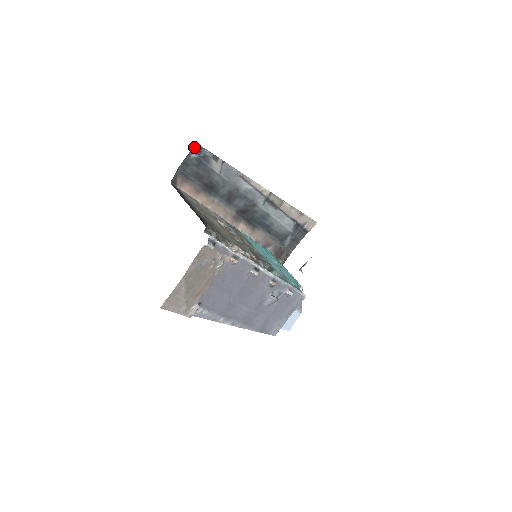
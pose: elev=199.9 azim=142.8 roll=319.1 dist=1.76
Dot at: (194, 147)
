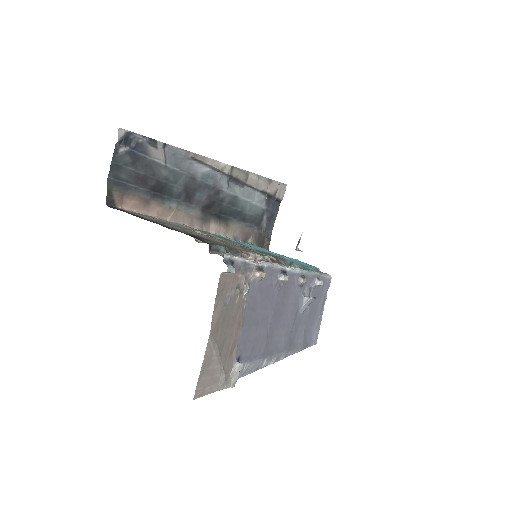
Dot at: (119, 135)
